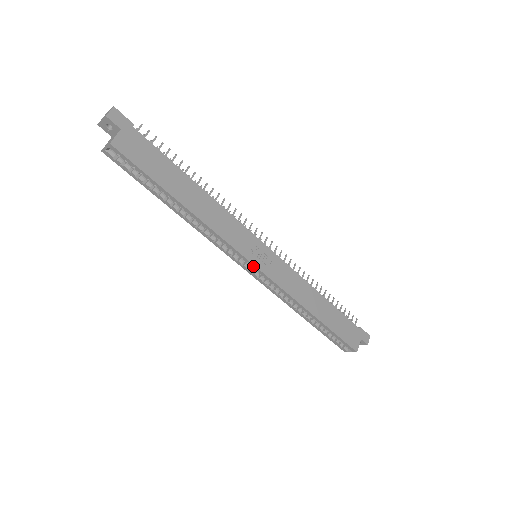
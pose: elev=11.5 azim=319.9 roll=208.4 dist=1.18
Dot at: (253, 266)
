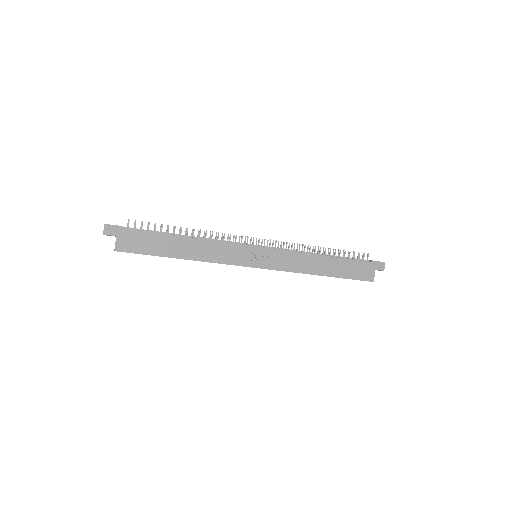
Dot at: occluded
